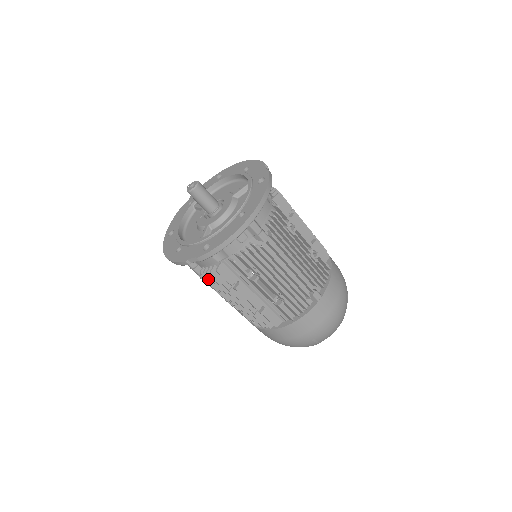
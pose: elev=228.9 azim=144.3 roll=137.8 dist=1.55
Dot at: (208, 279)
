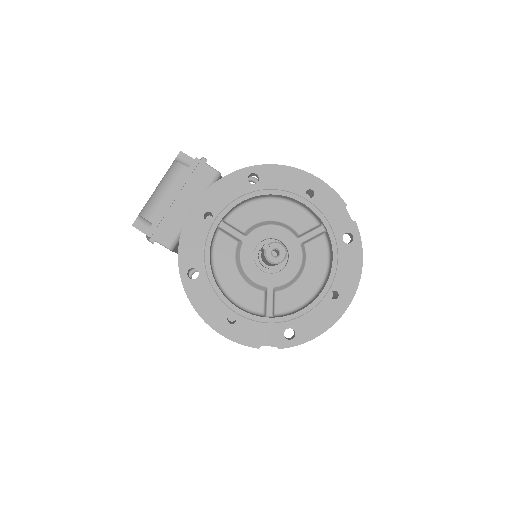
Dot at: occluded
